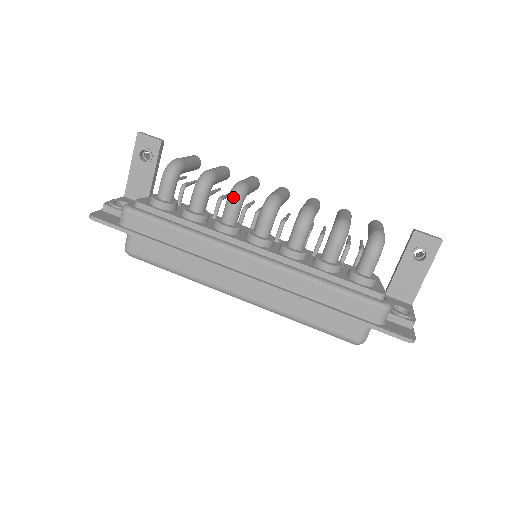
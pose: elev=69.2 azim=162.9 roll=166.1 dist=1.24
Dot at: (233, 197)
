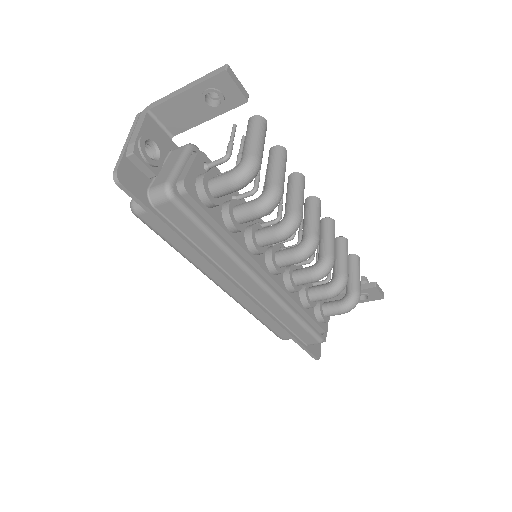
Dot at: (285, 235)
